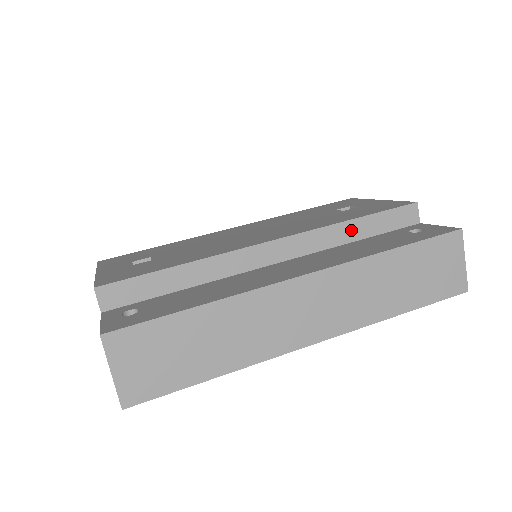
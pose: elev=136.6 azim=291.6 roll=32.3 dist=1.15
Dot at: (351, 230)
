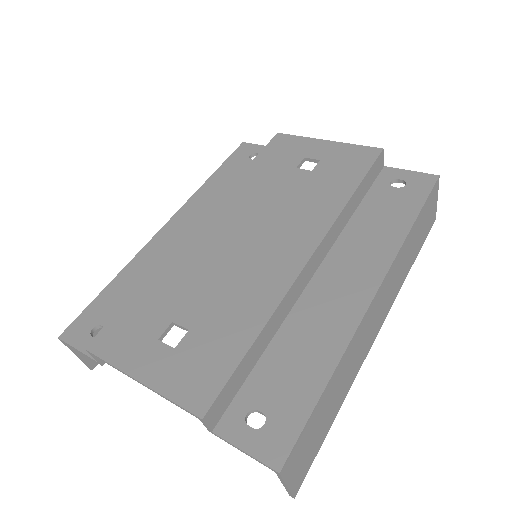
Dot at: (352, 205)
